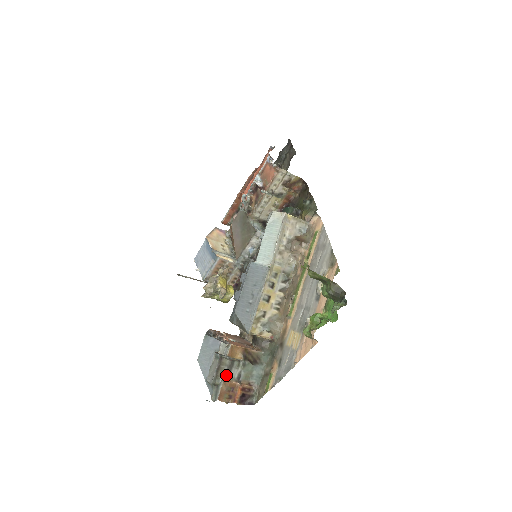
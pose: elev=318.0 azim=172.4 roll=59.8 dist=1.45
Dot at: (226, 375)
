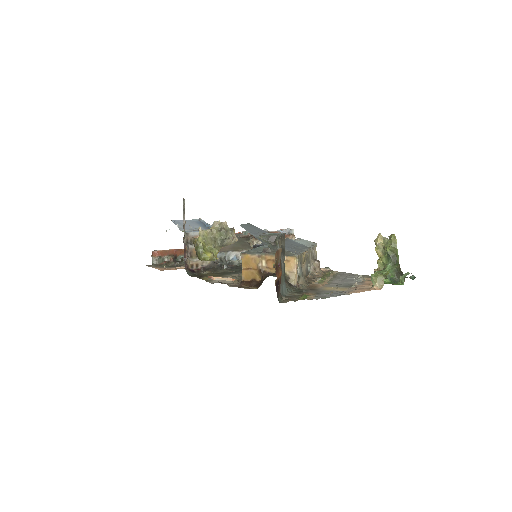
Dot at: occluded
